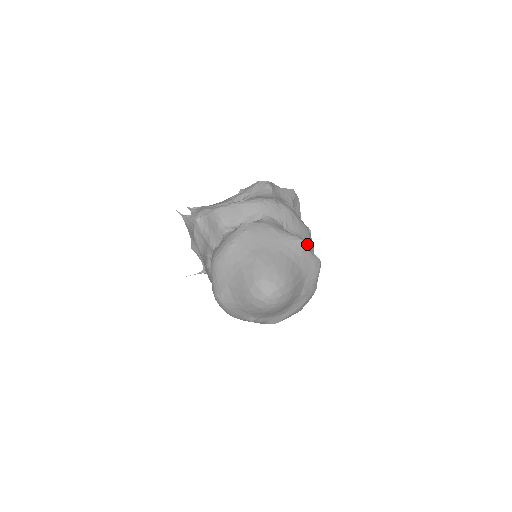
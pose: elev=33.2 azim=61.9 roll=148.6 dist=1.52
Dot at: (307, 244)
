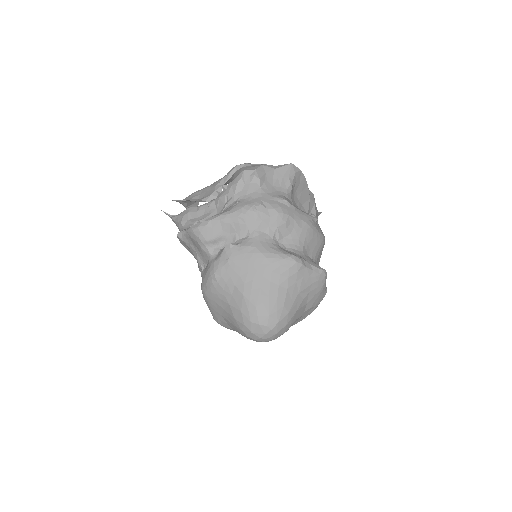
Dot at: (311, 244)
